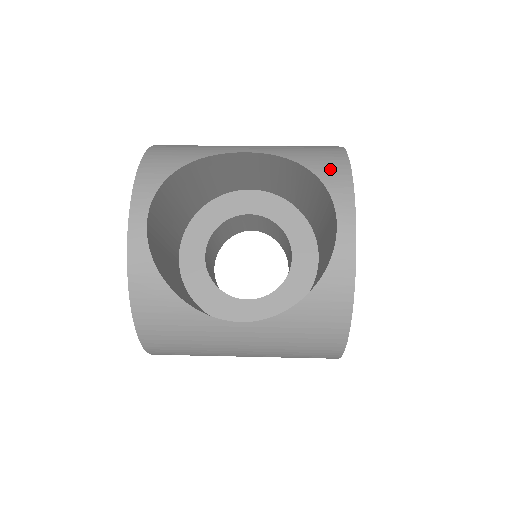
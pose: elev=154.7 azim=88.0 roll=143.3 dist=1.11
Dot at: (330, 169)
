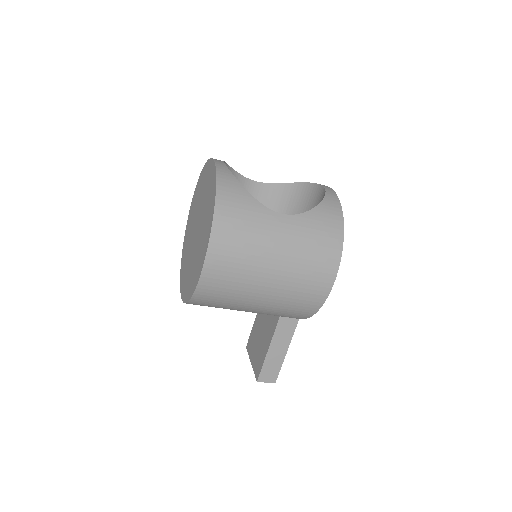
Dot at: occluded
